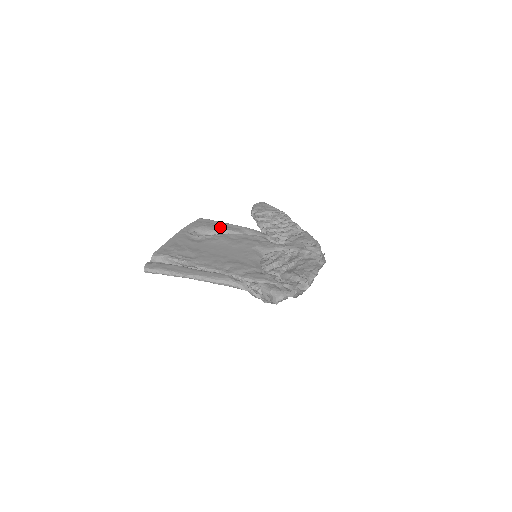
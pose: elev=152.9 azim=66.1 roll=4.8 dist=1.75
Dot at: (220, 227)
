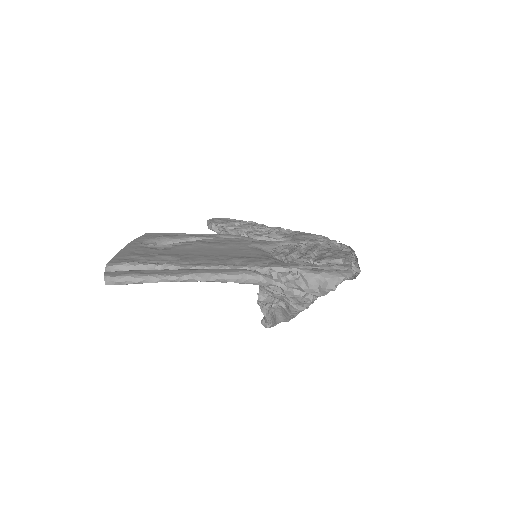
Dot at: (185, 235)
